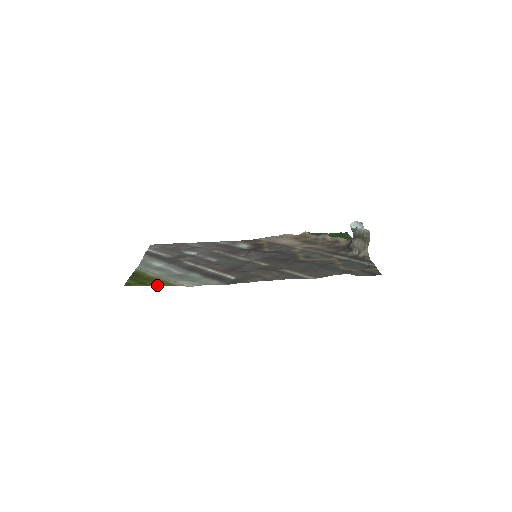
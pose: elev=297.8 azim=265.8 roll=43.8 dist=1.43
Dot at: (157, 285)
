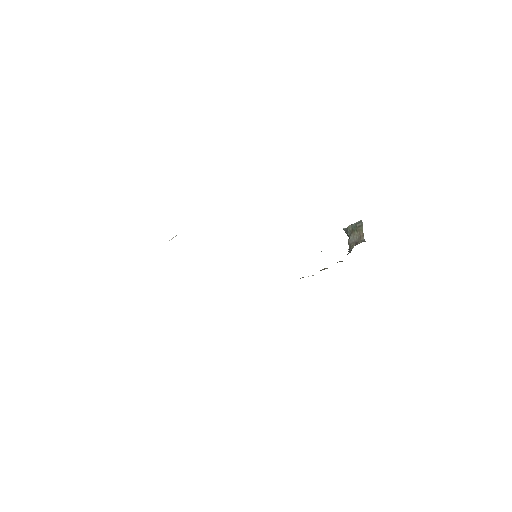
Dot at: occluded
